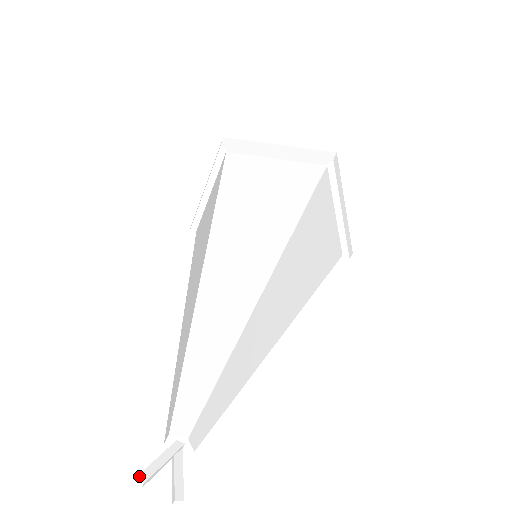
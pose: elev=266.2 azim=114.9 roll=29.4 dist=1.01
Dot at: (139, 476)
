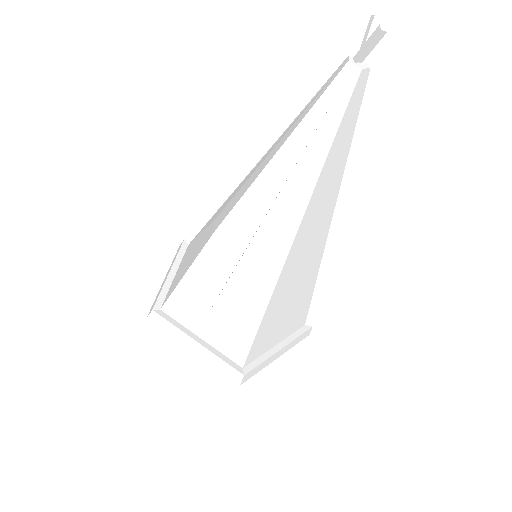
Dot at: (378, 19)
